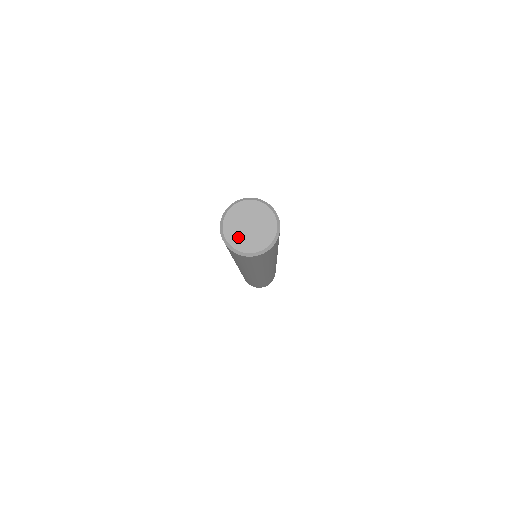
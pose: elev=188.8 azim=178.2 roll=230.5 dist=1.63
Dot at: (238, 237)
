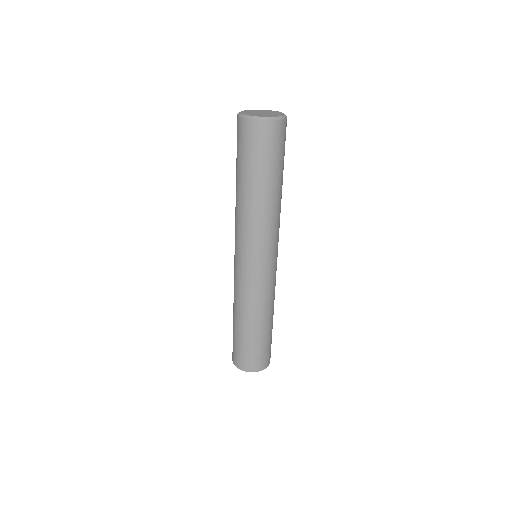
Dot at: (257, 115)
